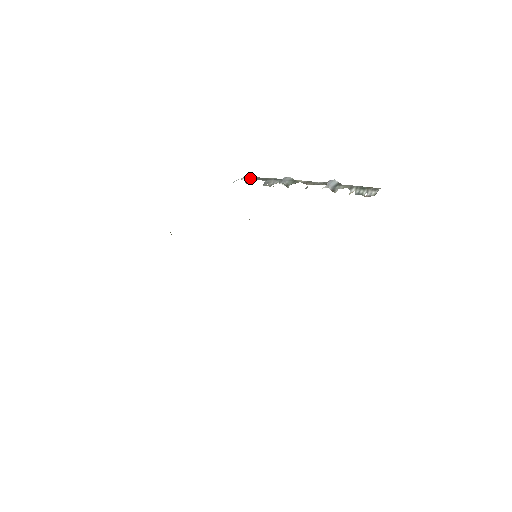
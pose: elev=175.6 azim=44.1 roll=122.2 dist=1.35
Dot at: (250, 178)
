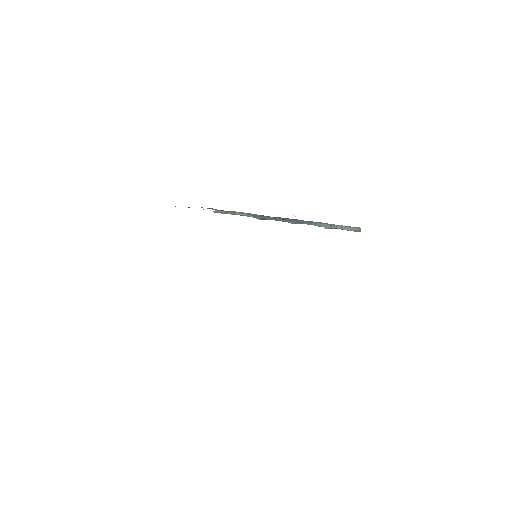
Dot at: occluded
